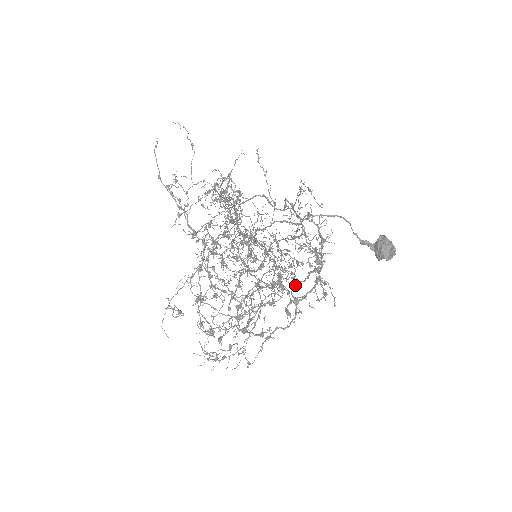
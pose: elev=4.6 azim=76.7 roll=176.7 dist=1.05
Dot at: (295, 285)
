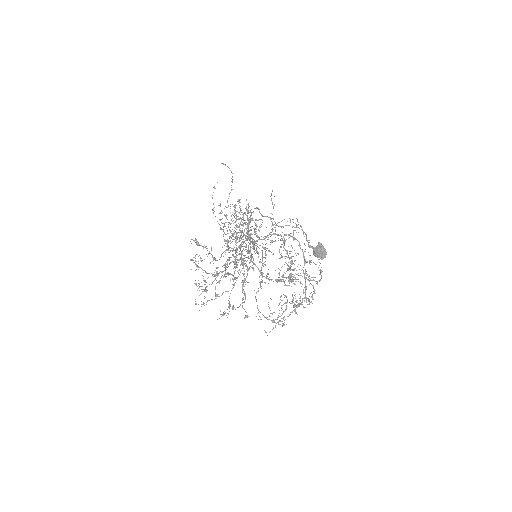
Dot at: occluded
